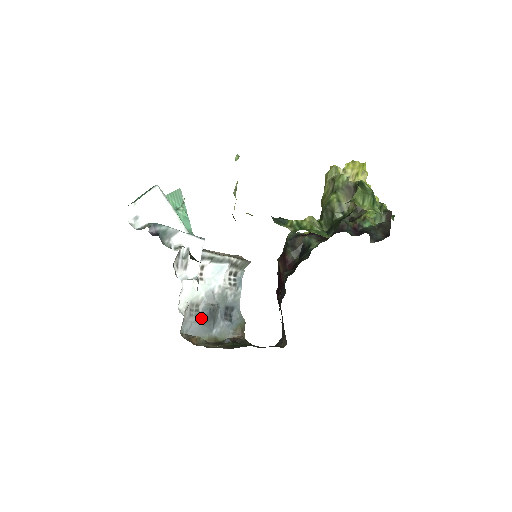
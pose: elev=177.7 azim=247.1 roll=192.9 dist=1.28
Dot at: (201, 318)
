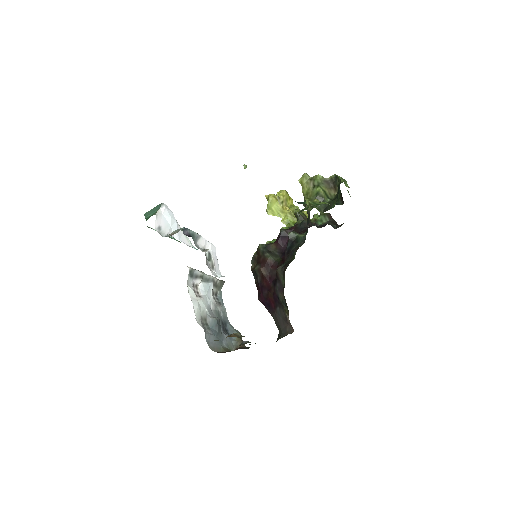
Dot at: (212, 331)
